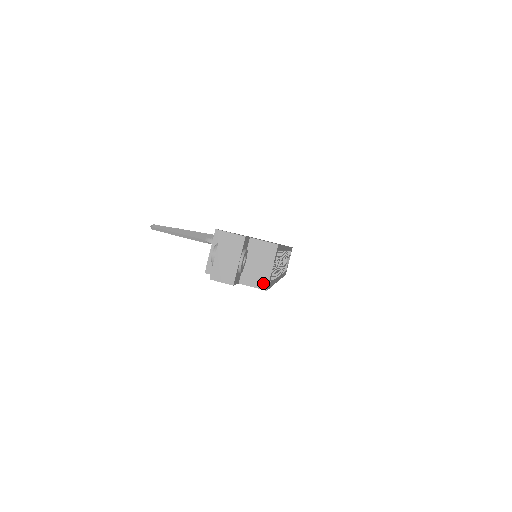
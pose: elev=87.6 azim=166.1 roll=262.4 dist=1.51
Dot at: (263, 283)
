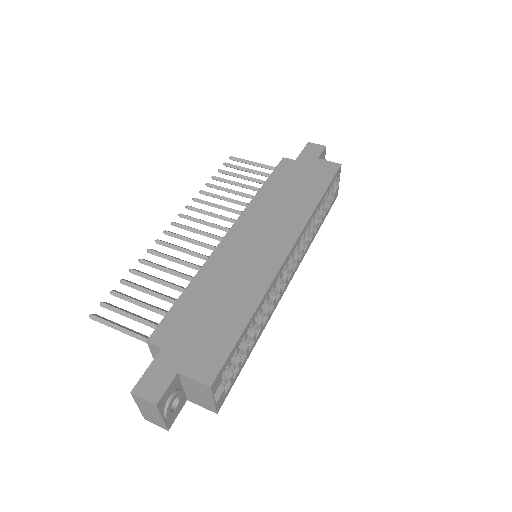
Dot at: (211, 408)
